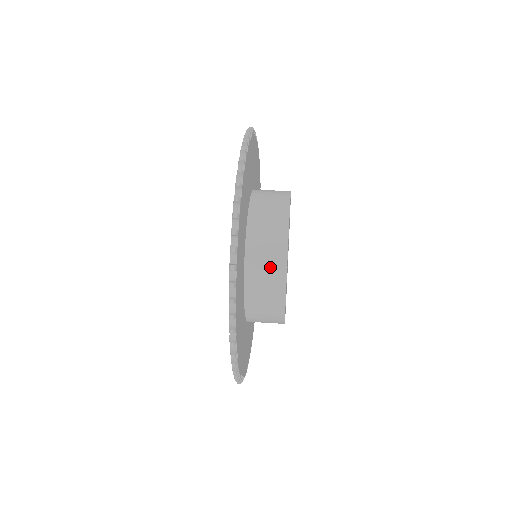
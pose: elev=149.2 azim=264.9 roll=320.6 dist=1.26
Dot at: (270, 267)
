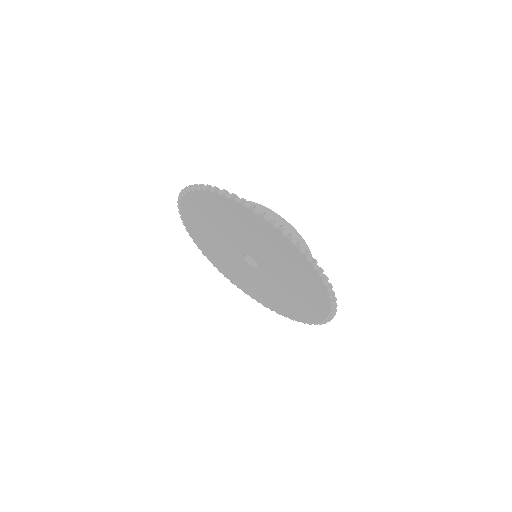
Dot at: occluded
